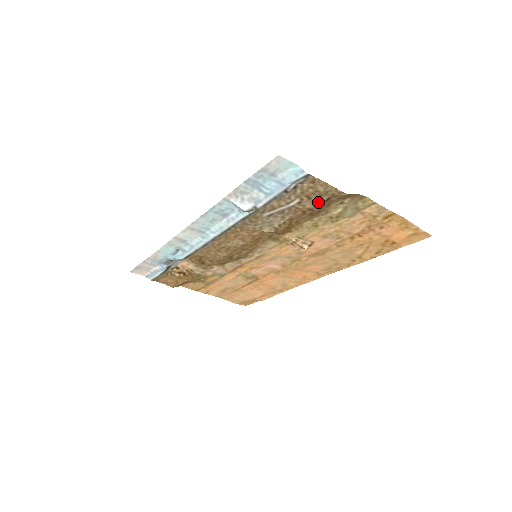
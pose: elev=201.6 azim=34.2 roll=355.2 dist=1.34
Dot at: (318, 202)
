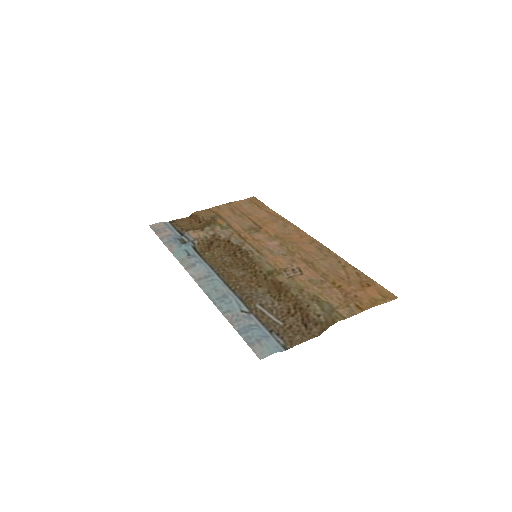
Dot at: (298, 323)
